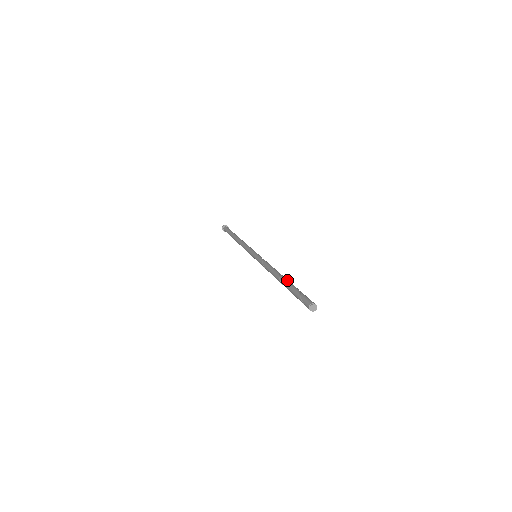
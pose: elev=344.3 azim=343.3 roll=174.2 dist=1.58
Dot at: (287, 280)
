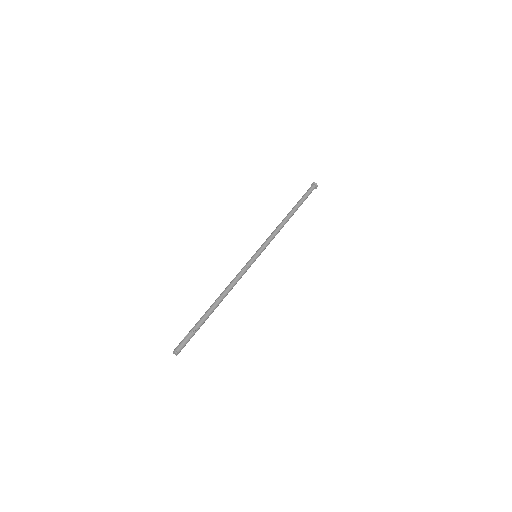
Dot at: (209, 311)
